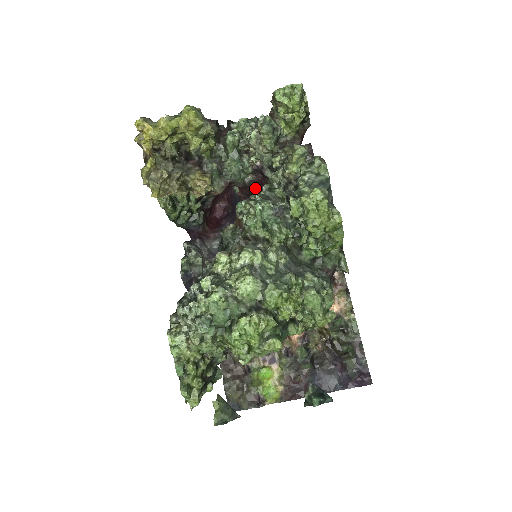
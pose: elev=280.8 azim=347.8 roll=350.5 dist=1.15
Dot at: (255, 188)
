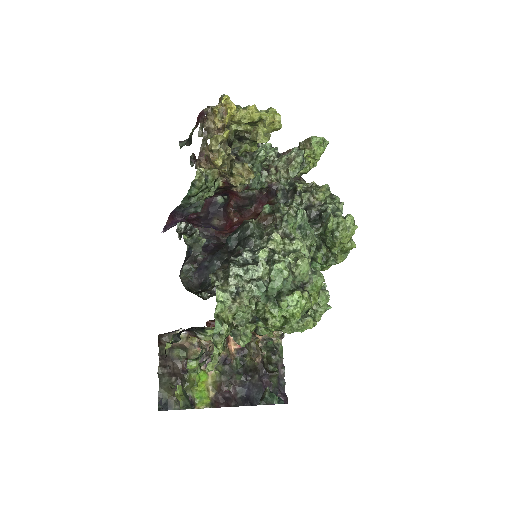
Dot at: (251, 203)
